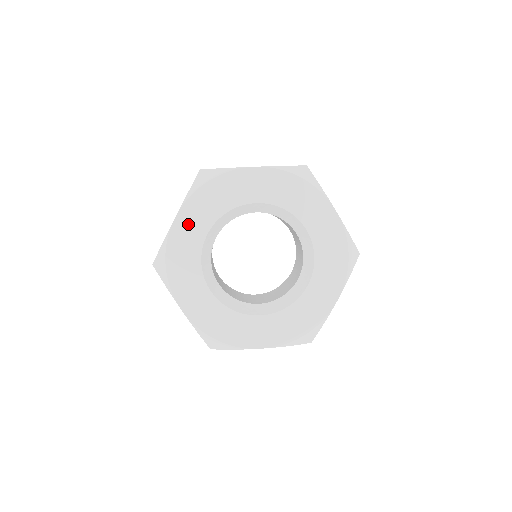
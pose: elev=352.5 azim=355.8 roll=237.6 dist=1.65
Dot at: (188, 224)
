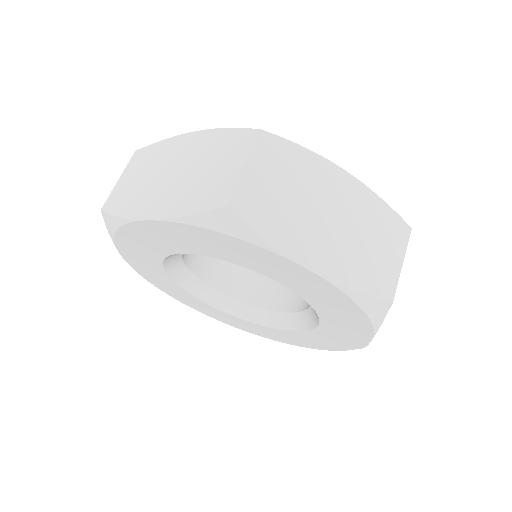
Dot at: (166, 234)
